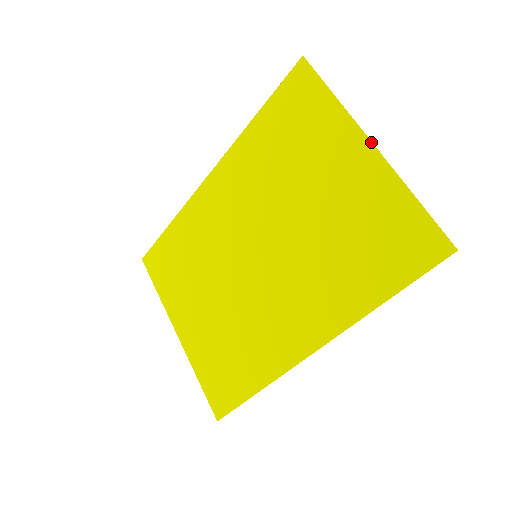
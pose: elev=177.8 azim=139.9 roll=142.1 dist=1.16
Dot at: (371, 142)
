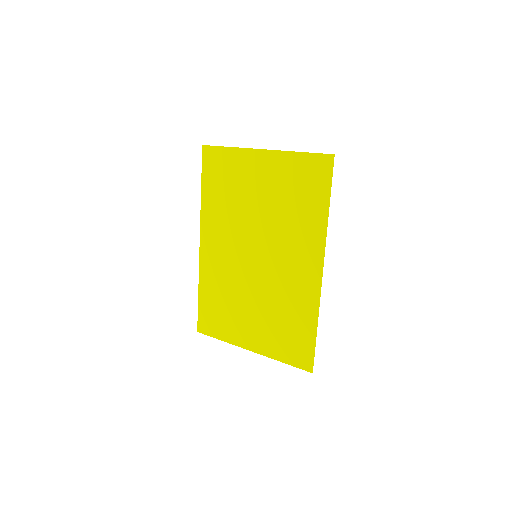
Dot at: (262, 150)
